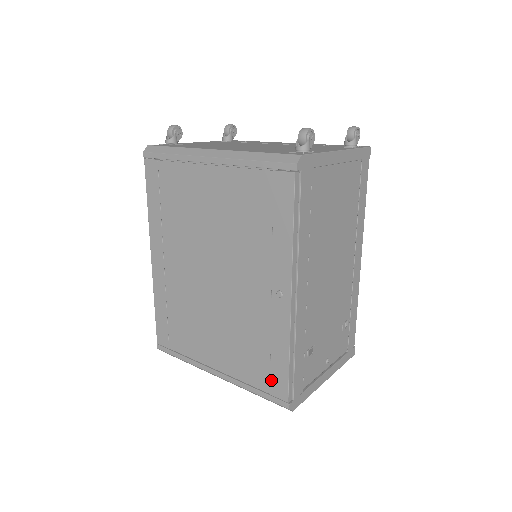
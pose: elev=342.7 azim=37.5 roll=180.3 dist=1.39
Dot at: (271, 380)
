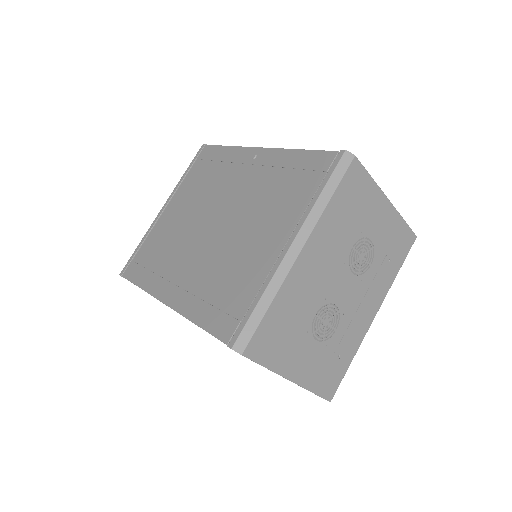
Dot at: (313, 169)
